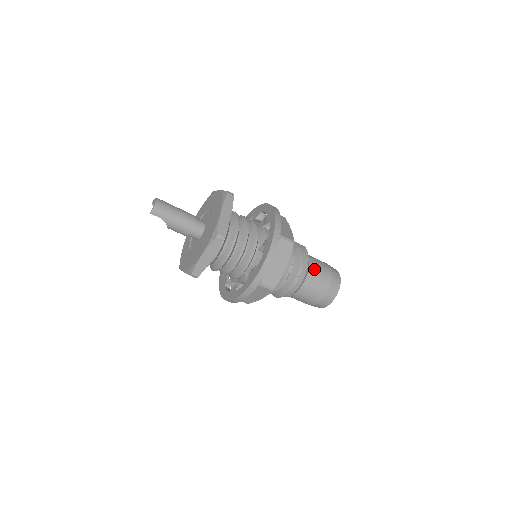
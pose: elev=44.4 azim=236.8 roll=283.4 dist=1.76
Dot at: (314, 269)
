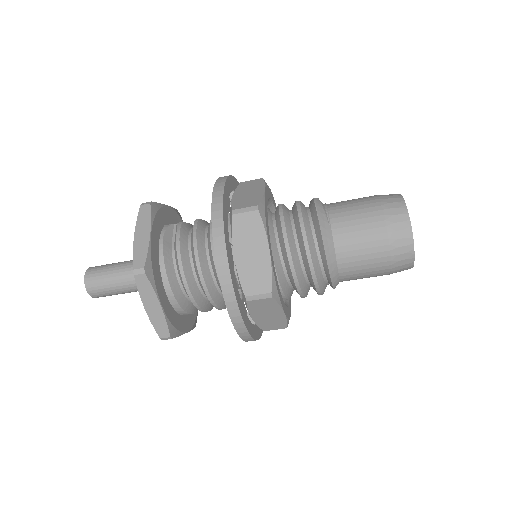
Dot at: (348, 262)
